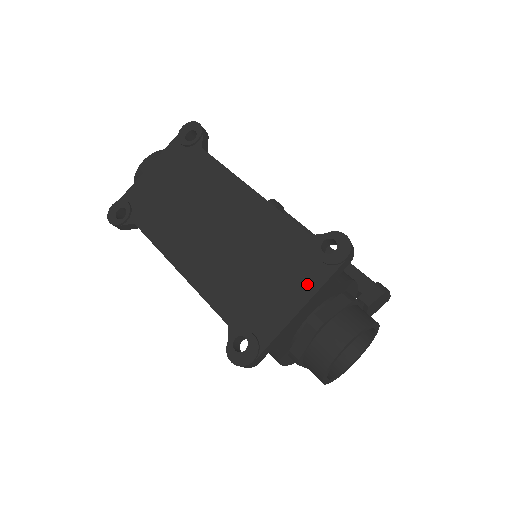
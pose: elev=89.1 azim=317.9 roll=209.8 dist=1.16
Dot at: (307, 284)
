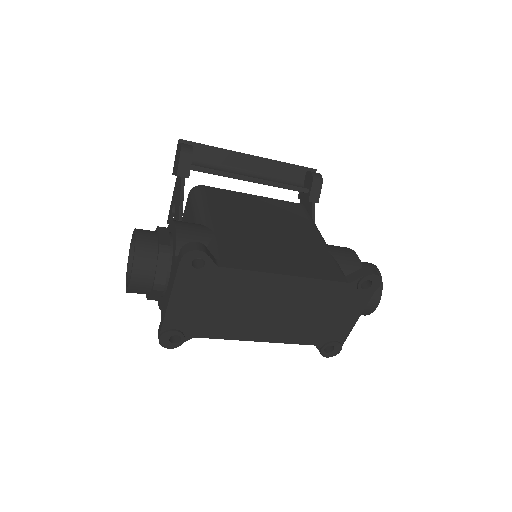
Dot at: (358, 306)
